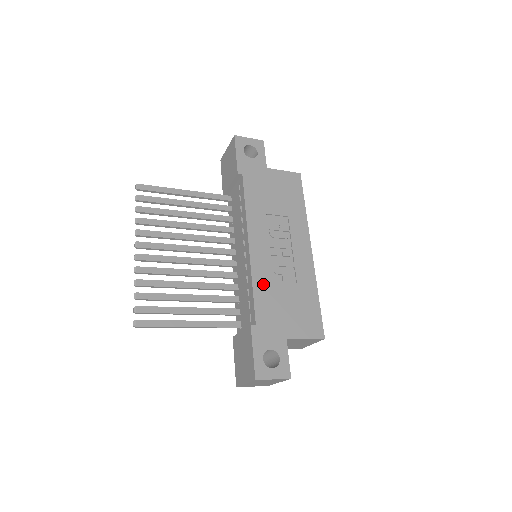
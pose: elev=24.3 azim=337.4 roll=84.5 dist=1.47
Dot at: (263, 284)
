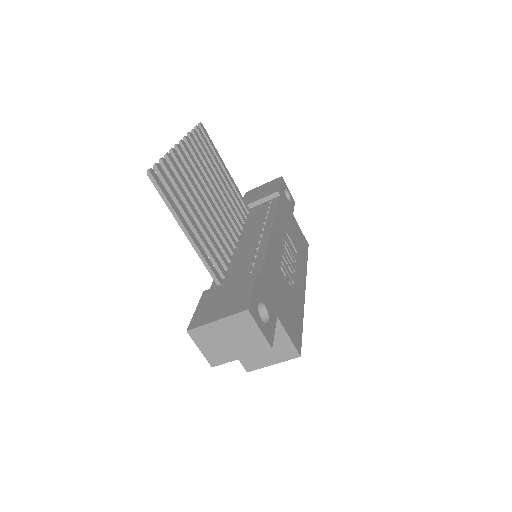
Dot at: (273, 261)
